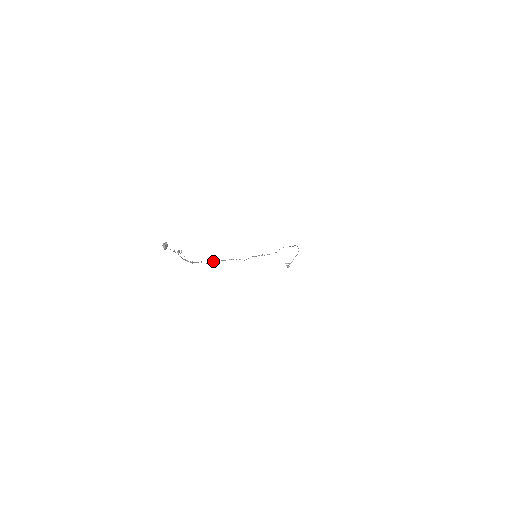
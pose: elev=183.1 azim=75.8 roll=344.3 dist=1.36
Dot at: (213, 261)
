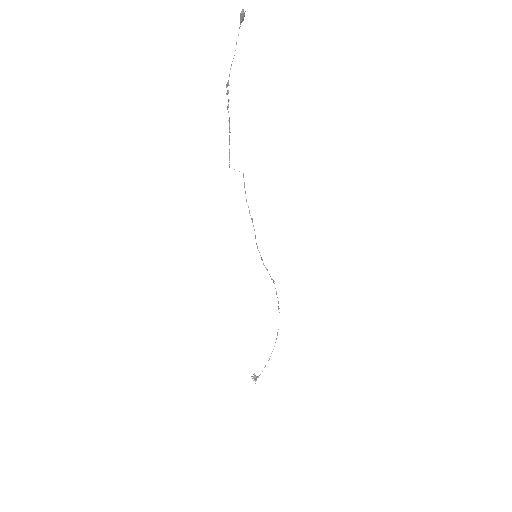
Dot at: occluded
